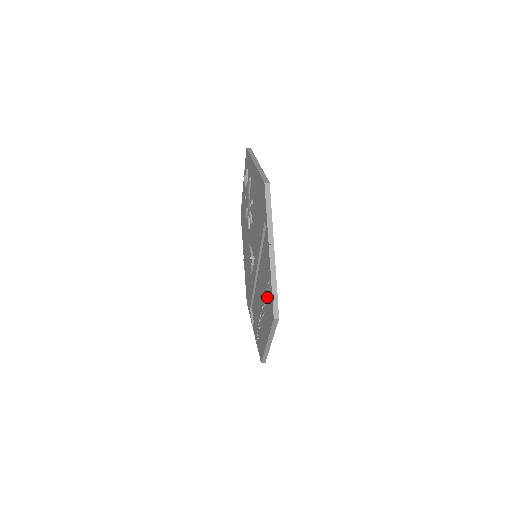
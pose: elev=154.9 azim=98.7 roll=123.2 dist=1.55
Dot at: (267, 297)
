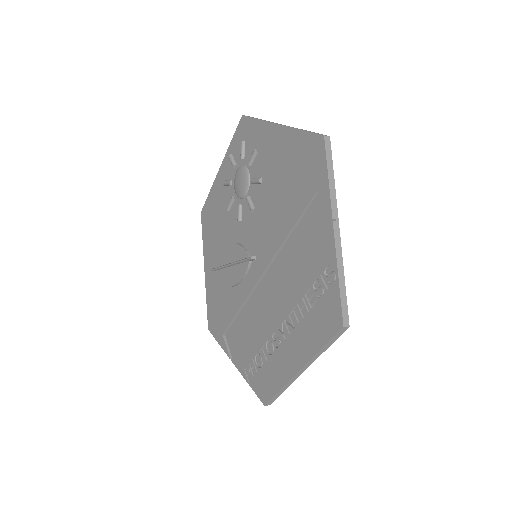
Dot at: (313, 301)
